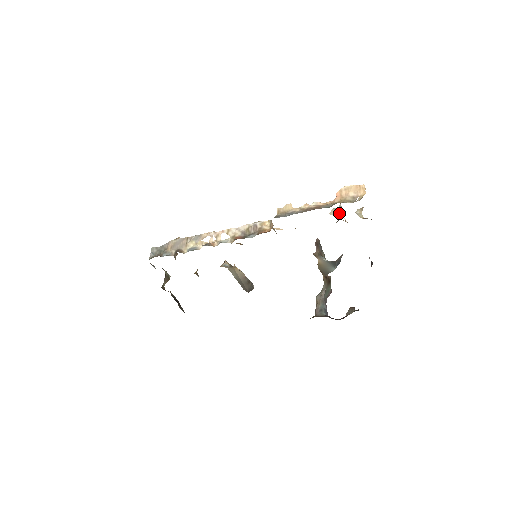
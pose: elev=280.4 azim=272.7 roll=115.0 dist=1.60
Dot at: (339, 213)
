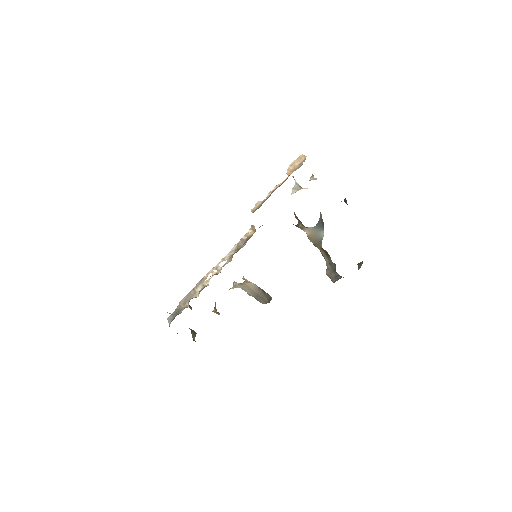
Dot at: (298, 188)
